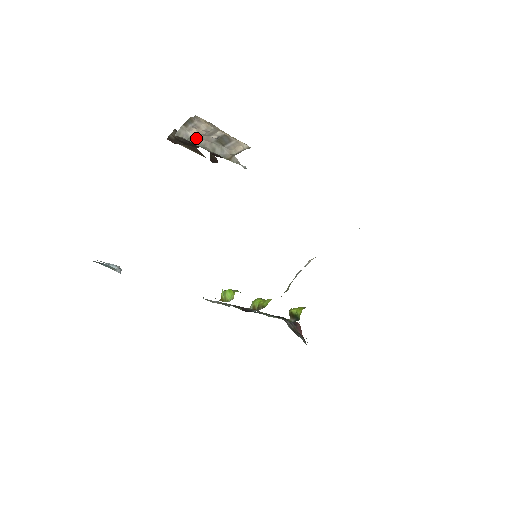
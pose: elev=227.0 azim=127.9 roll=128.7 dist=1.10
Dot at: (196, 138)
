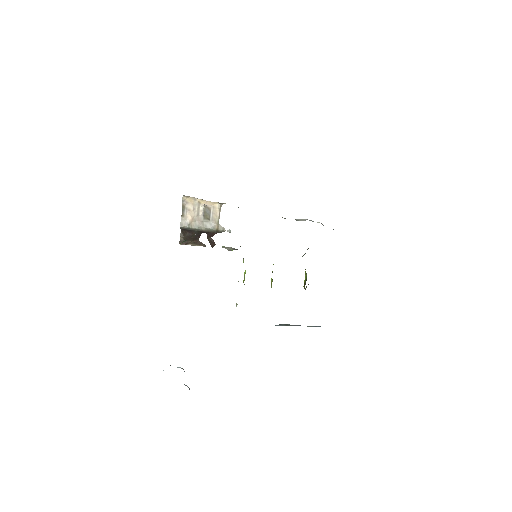
Dot at: (192, 223)
